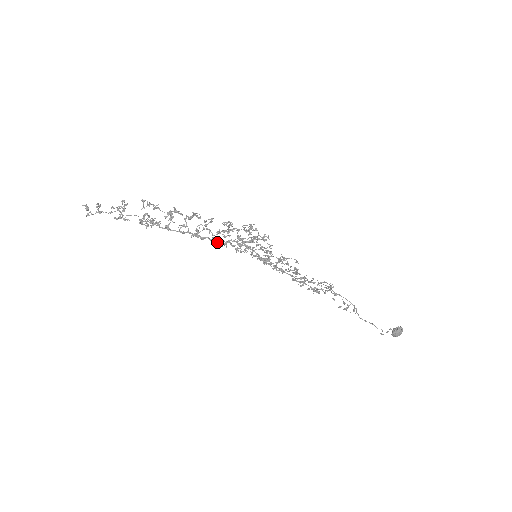
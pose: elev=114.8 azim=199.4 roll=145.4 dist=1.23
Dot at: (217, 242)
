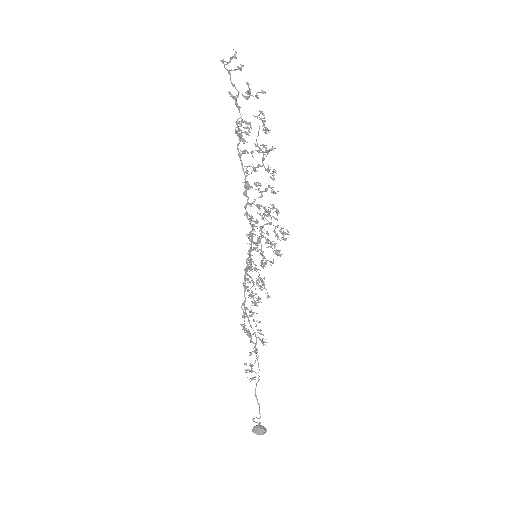
Dot at: occluded
